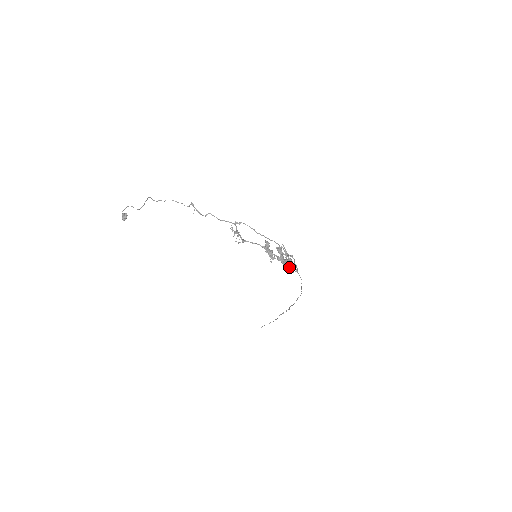
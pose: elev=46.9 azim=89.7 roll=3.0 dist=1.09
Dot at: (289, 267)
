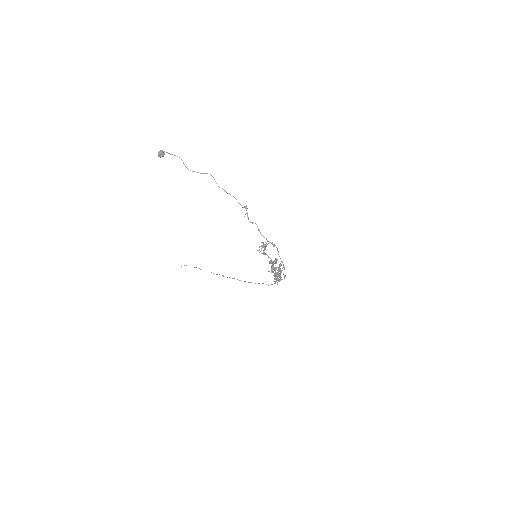
Dot at: (276, 280)
